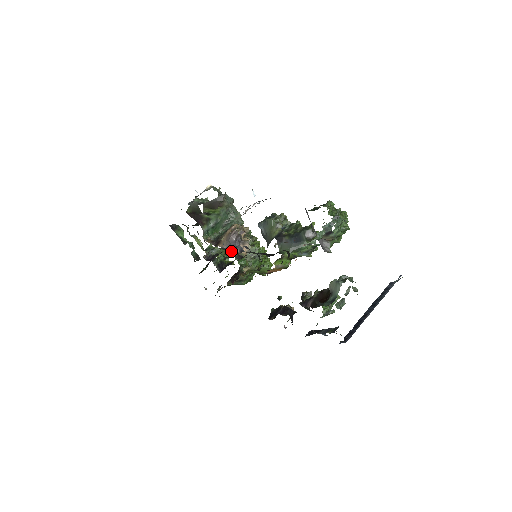
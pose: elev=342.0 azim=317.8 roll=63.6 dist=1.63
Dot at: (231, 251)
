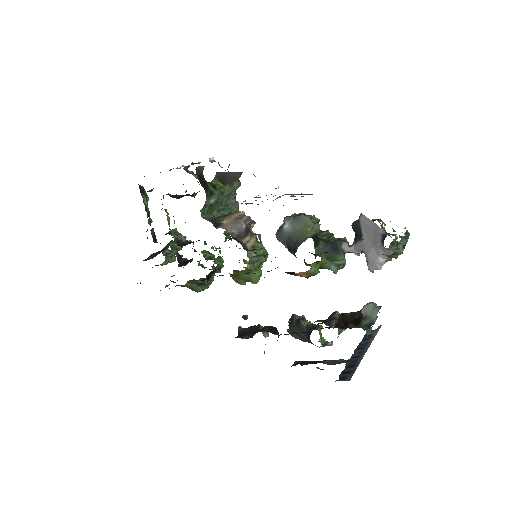
Dot at: (236, 239)
